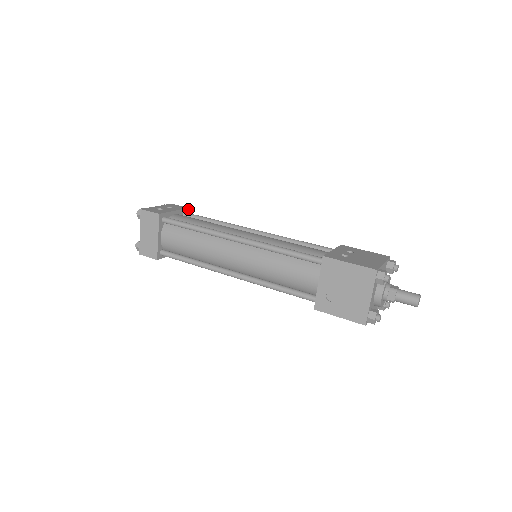
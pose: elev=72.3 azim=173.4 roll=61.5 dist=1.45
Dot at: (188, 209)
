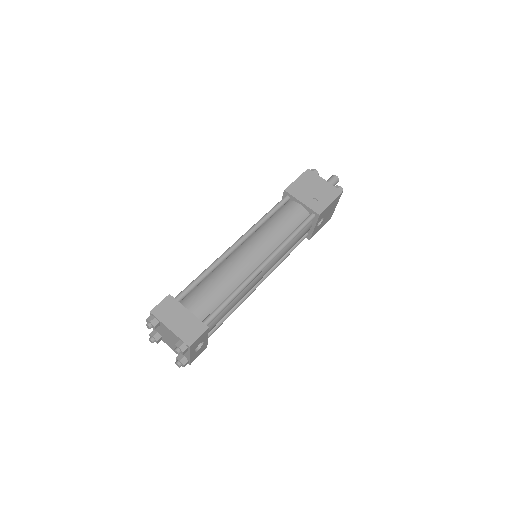
Dot at: occluded
